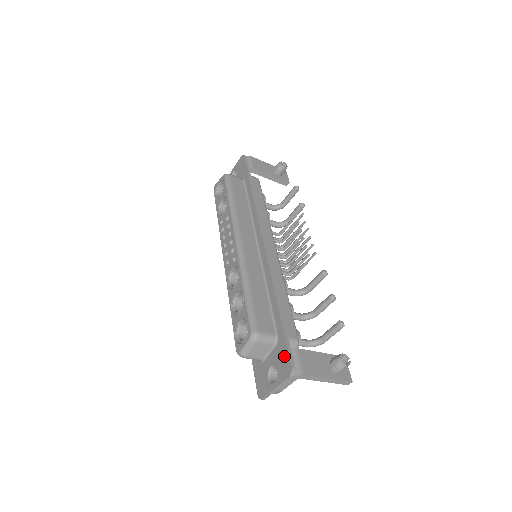
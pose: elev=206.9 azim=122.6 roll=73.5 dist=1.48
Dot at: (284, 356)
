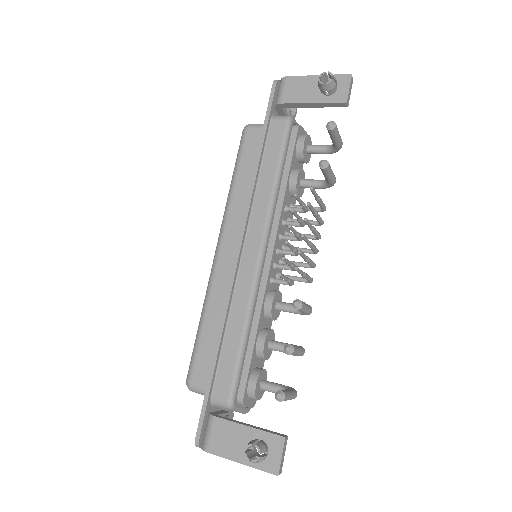
Dot at: occluded
